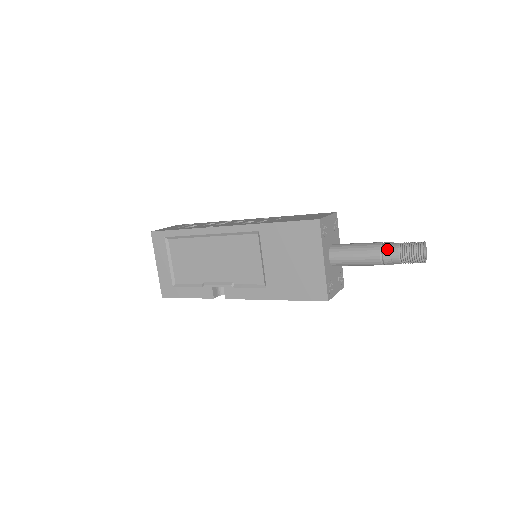
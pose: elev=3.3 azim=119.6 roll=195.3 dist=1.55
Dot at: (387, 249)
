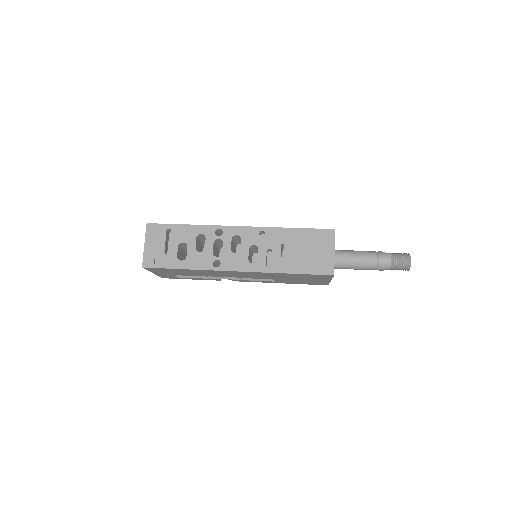
Dot at: (382, 268)
